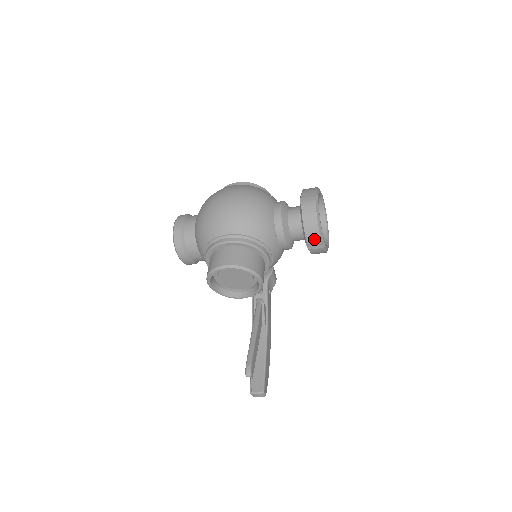
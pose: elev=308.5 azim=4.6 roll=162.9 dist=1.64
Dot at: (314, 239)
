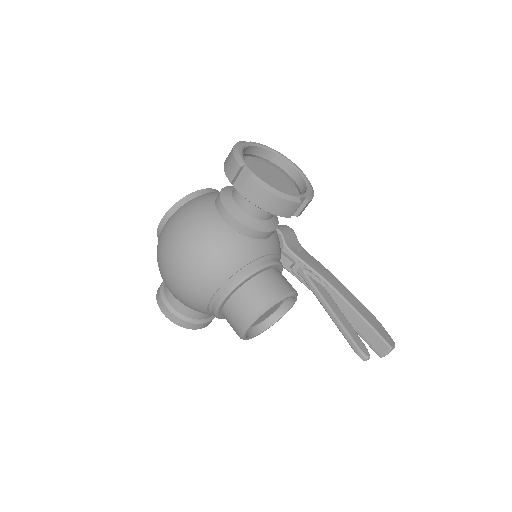
Dot at: (291, 209)
